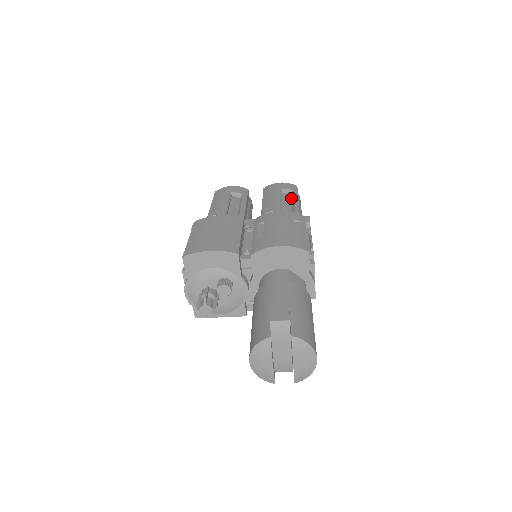
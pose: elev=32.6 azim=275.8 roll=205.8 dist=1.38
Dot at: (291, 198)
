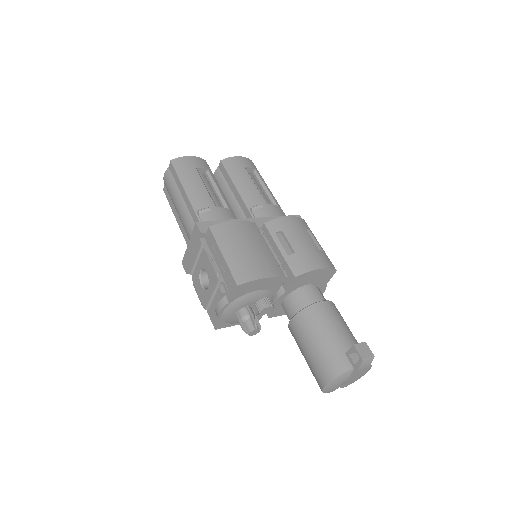
Dot at: (255, 178)
